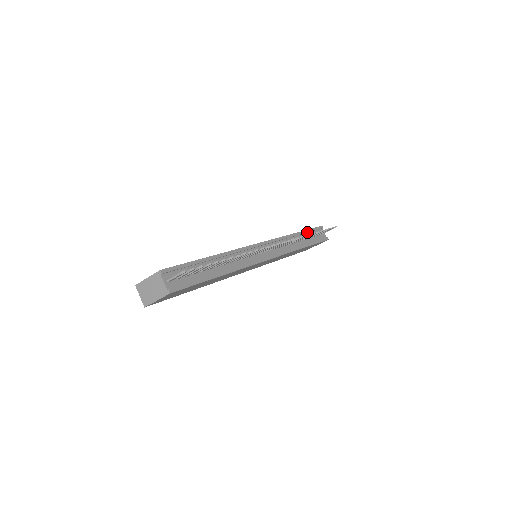
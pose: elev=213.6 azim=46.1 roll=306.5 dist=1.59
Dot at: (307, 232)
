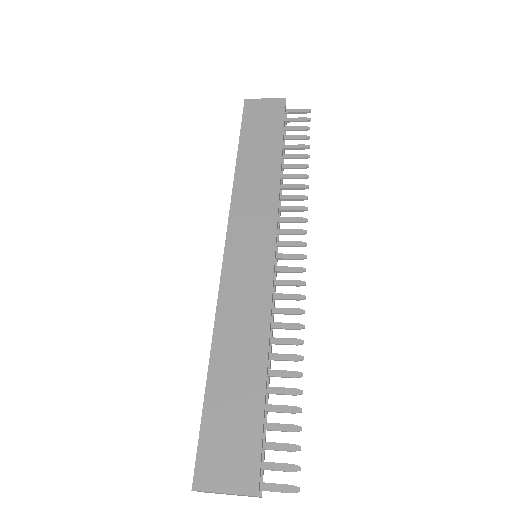
Dot at: (282, 140)
